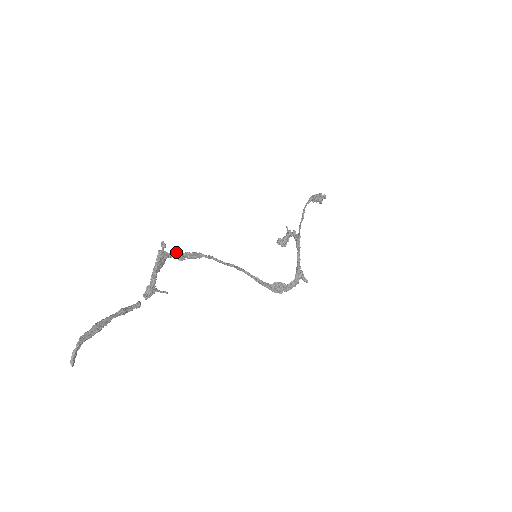
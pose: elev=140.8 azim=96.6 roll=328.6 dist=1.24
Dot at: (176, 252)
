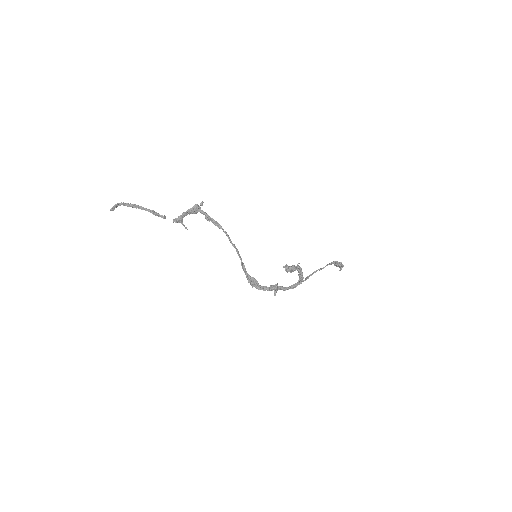
Dot at: (206, 213)
